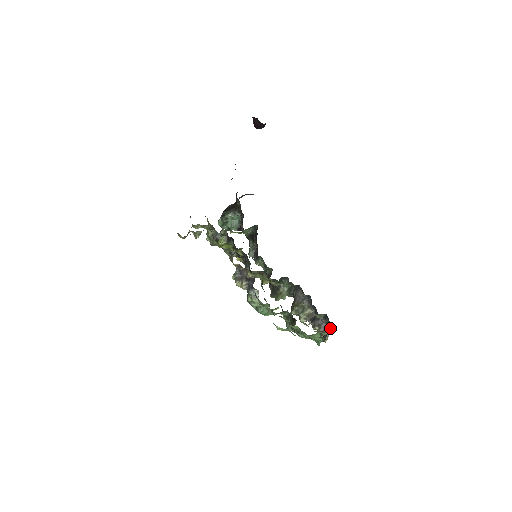
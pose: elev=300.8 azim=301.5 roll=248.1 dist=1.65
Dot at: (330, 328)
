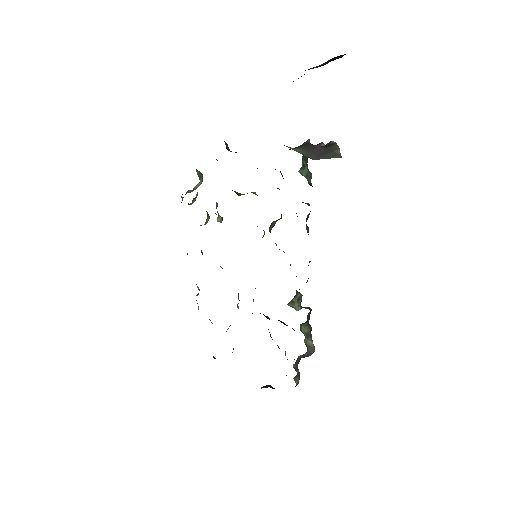
Dot at: (298, 383)
